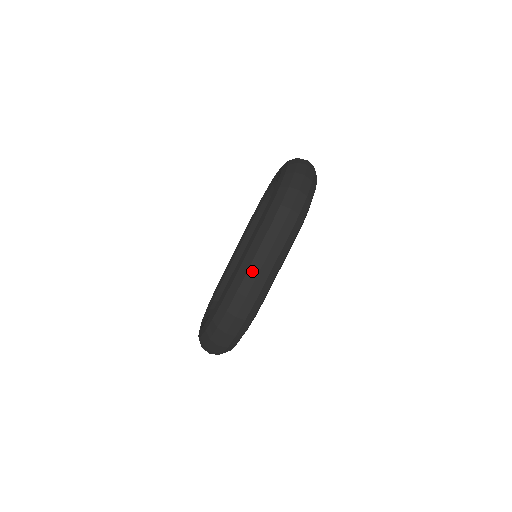
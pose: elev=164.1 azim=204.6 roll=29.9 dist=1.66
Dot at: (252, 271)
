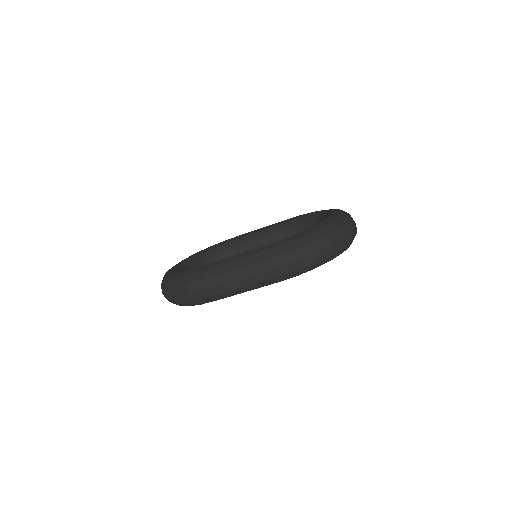
Dot at: (226, 276)
